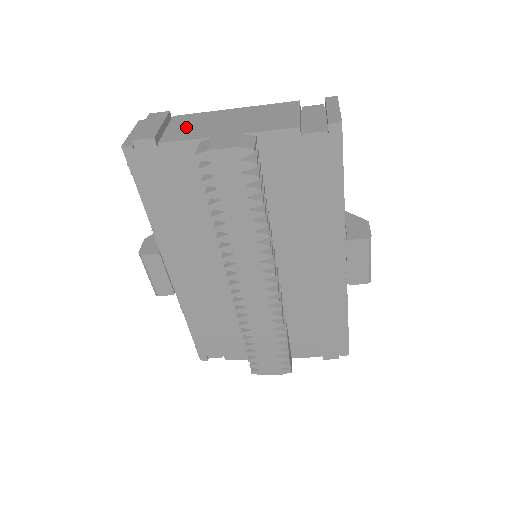
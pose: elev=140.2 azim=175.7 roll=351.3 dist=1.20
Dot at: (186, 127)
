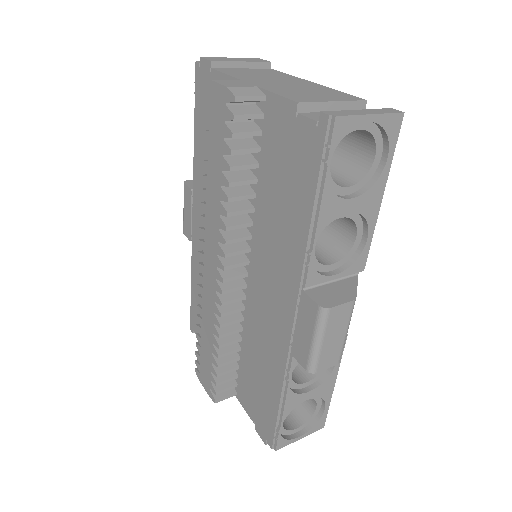
Dot at: (252, 72)
